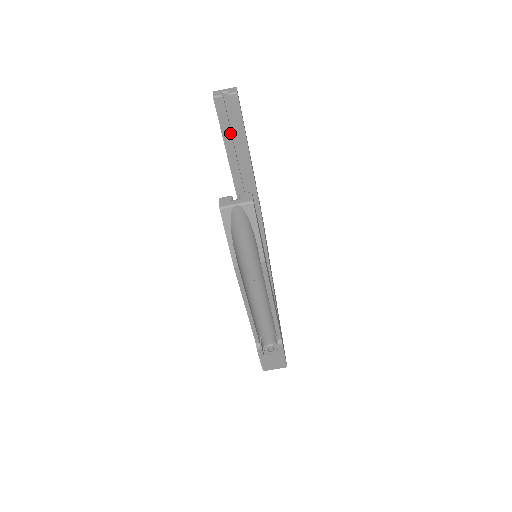
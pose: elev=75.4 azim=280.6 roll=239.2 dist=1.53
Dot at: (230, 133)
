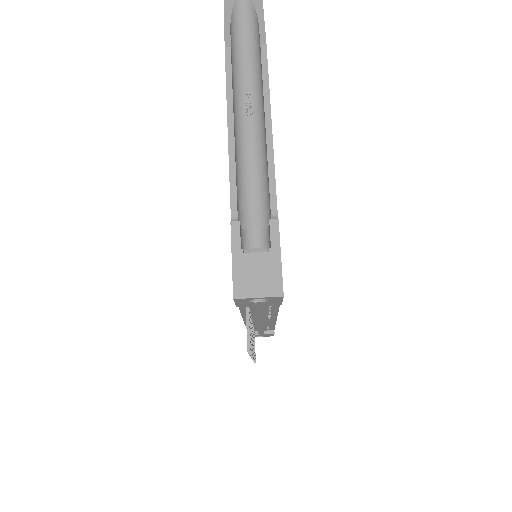
Dot at: occluded
